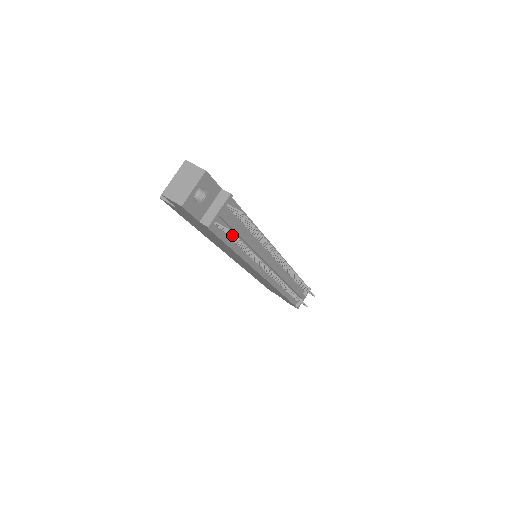
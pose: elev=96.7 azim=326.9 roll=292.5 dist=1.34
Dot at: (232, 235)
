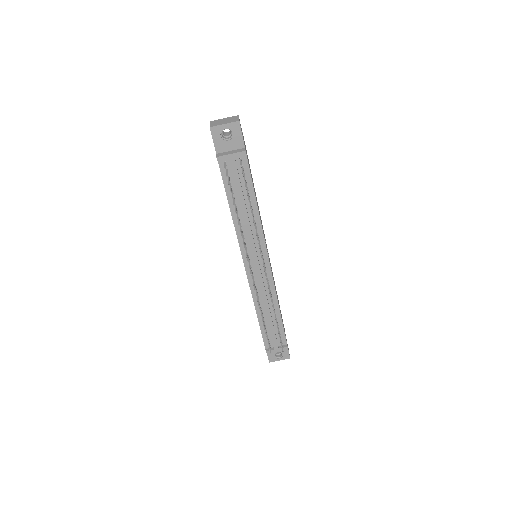
Dot at: (229, 181)
